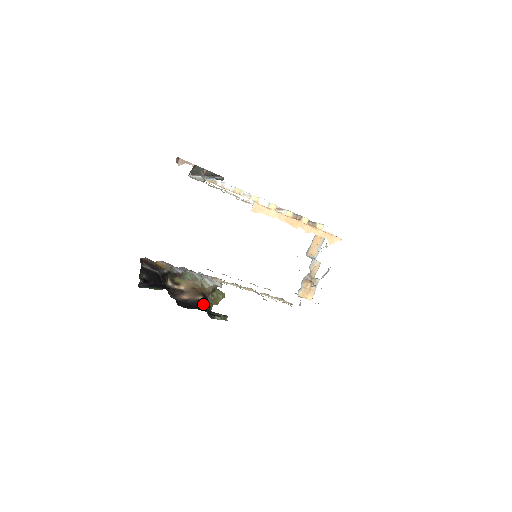
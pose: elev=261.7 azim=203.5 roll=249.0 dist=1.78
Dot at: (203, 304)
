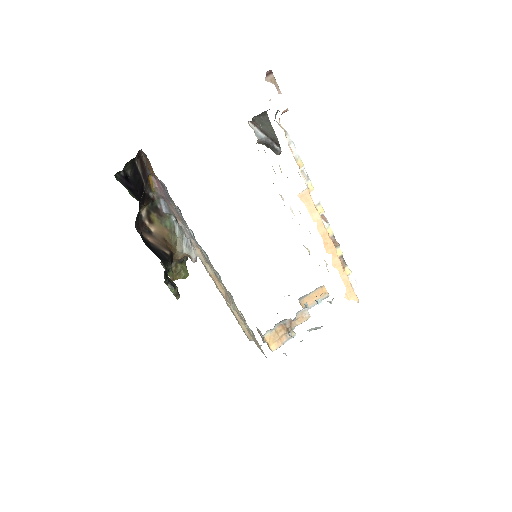
Dot at: (167, 259)
